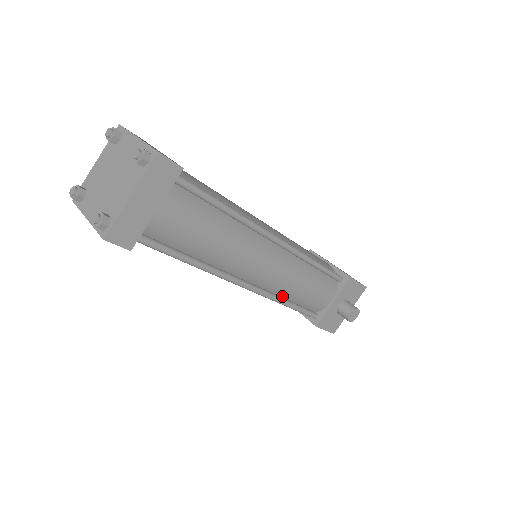
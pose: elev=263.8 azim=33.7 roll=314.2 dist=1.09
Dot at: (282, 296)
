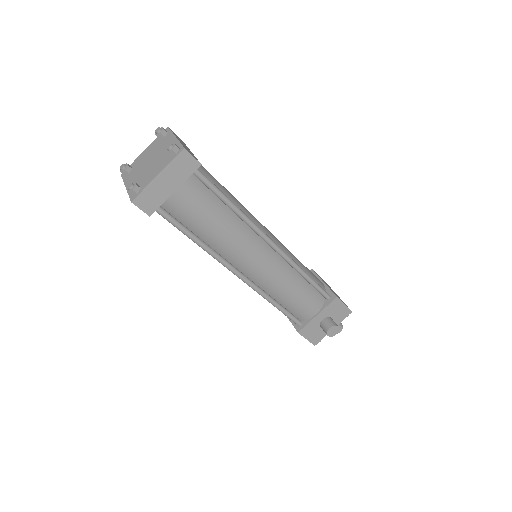
Dot at: (271, 295)
